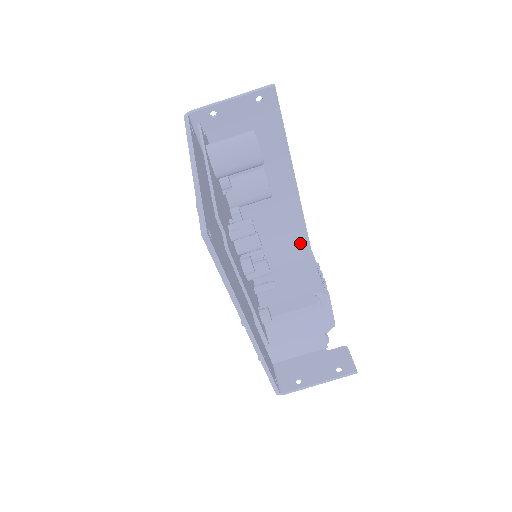
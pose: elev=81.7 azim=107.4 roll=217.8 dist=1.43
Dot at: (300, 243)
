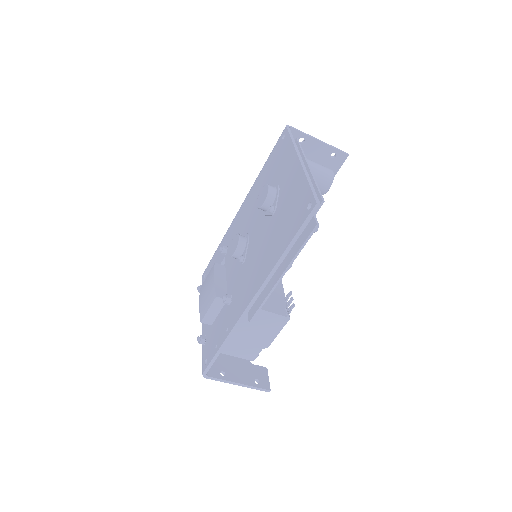
Dot at: occluded
